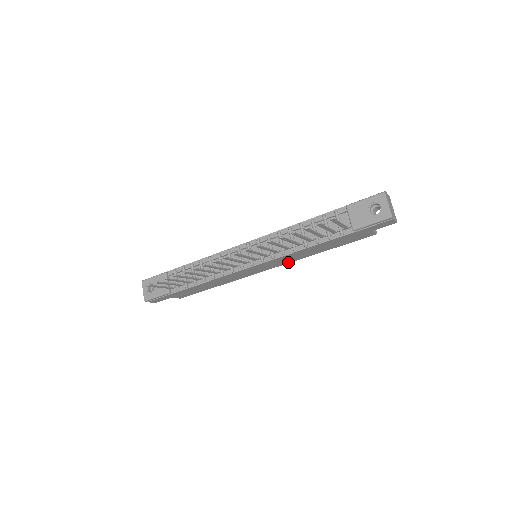
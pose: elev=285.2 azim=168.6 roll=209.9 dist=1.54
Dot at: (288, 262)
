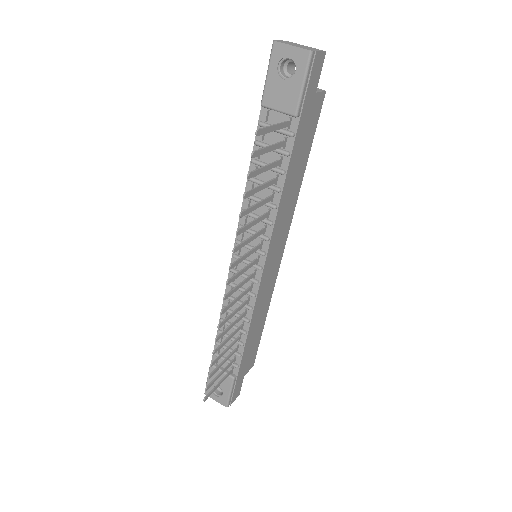
Dot at: (289, 224)
